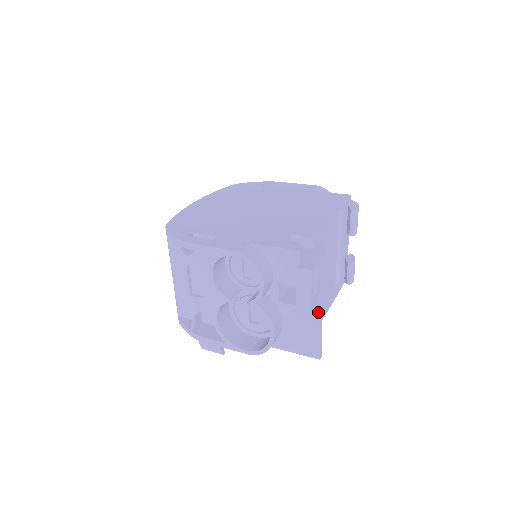
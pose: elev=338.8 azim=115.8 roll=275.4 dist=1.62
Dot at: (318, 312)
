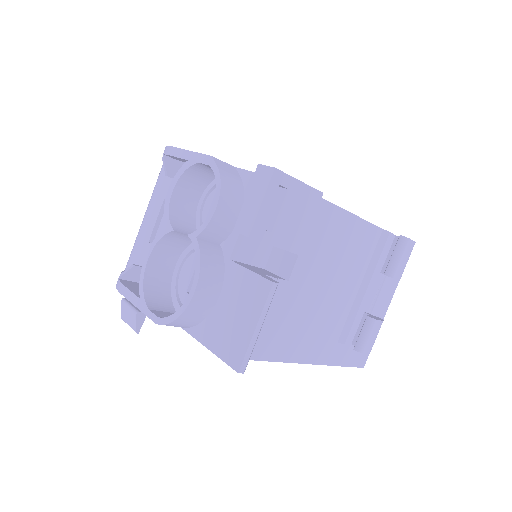
Dot at: (269, 284)
